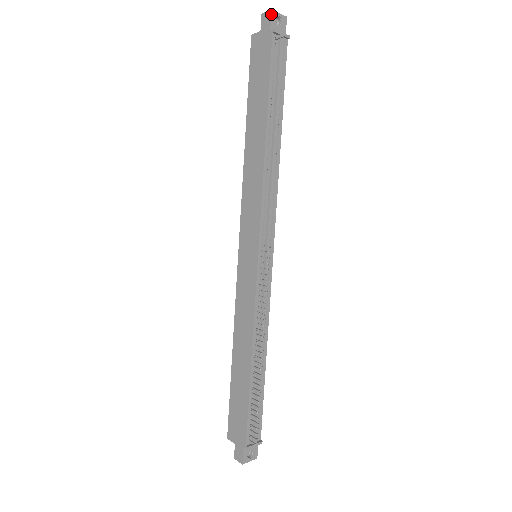
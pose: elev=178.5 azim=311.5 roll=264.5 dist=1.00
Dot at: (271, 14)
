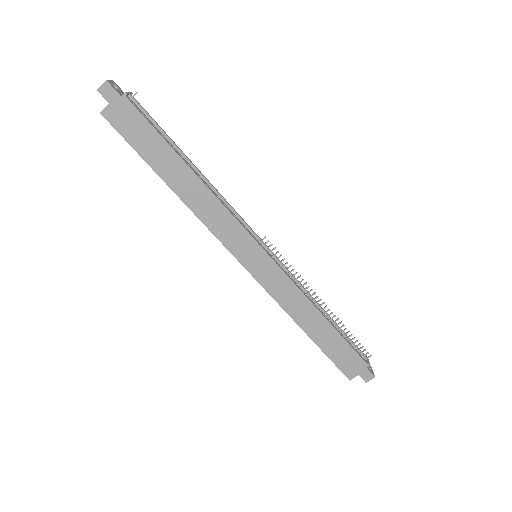
Dot at: (109, 84)
